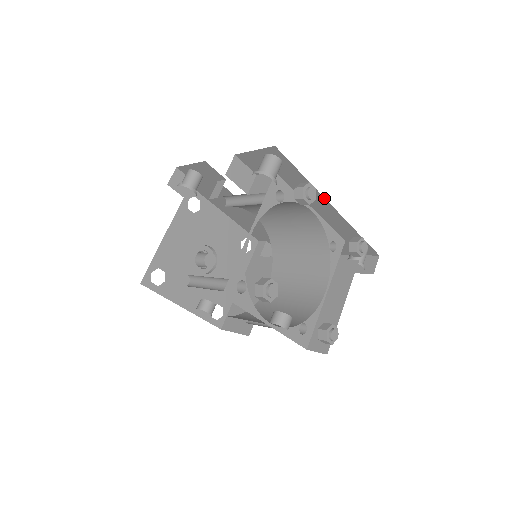
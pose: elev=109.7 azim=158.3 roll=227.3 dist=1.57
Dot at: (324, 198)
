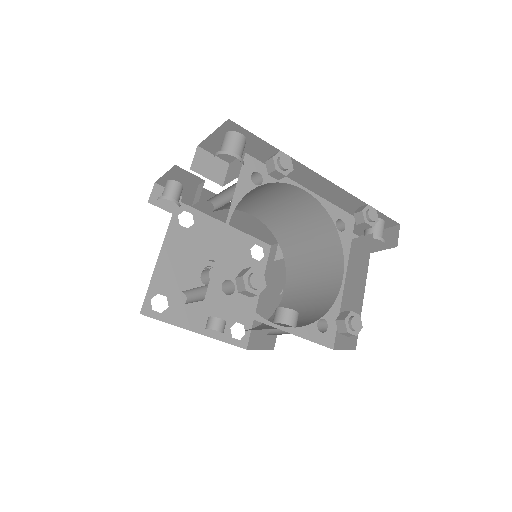
Dot at: (308, 168)
